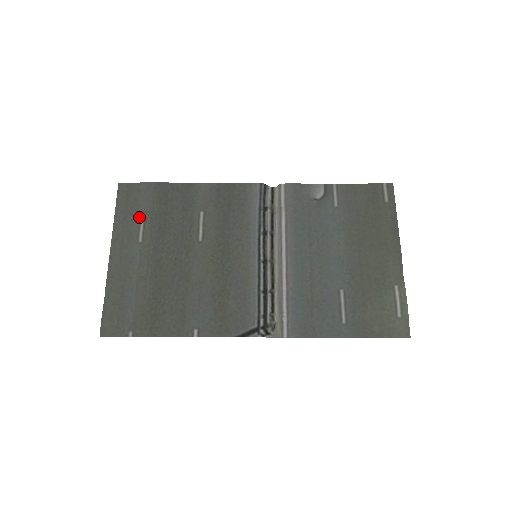
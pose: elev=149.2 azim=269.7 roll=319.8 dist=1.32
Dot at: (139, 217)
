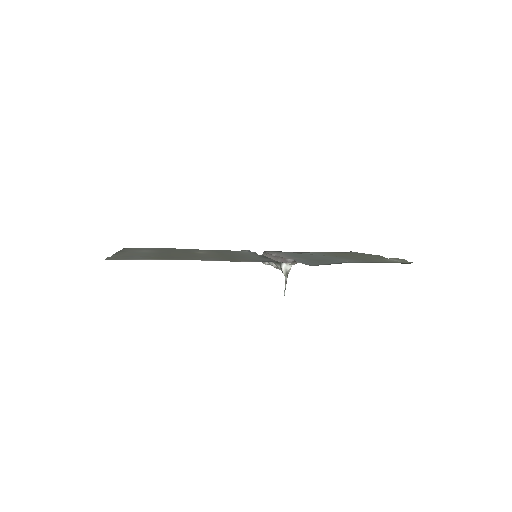
Dot at: (144, 250)
